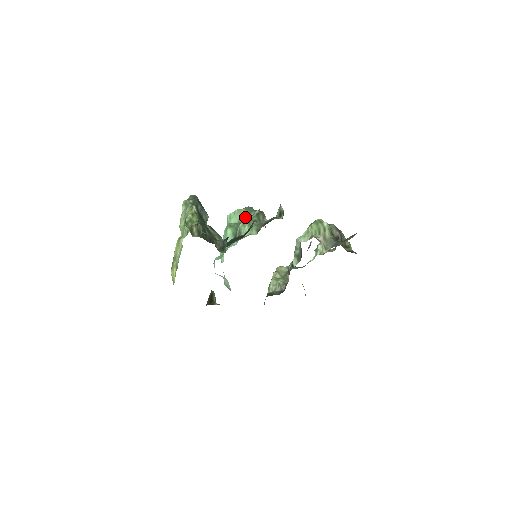
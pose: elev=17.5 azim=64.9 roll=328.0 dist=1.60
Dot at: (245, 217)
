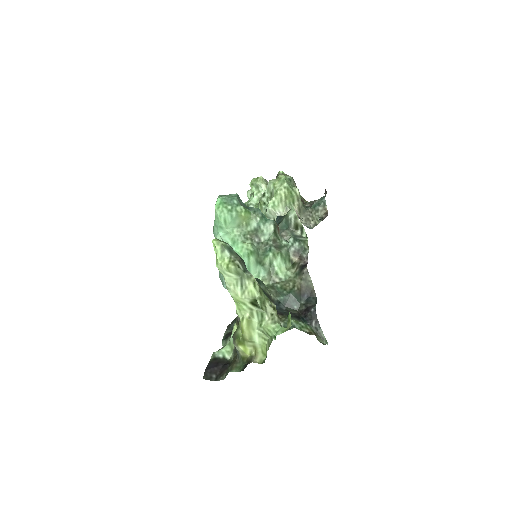
Dot at: (248, 223)
